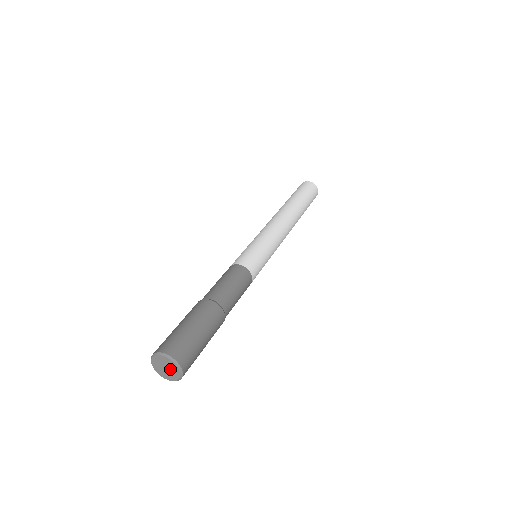
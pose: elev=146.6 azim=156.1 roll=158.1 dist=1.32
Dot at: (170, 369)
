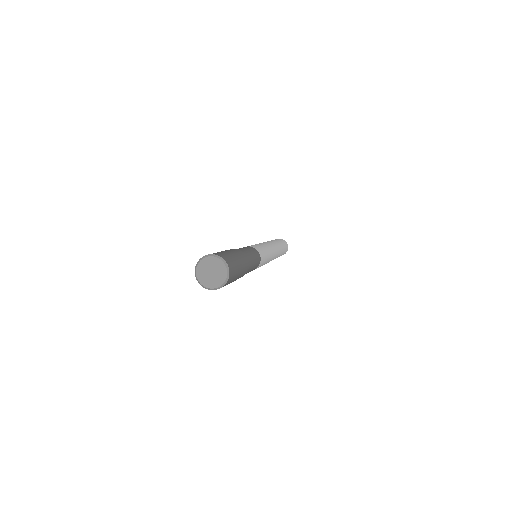
Dot at: (213, 268)
